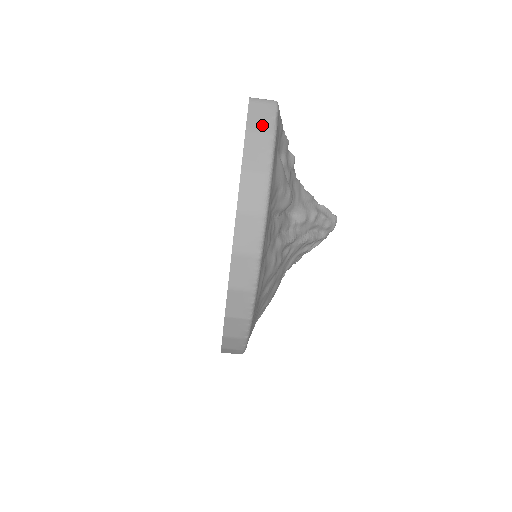
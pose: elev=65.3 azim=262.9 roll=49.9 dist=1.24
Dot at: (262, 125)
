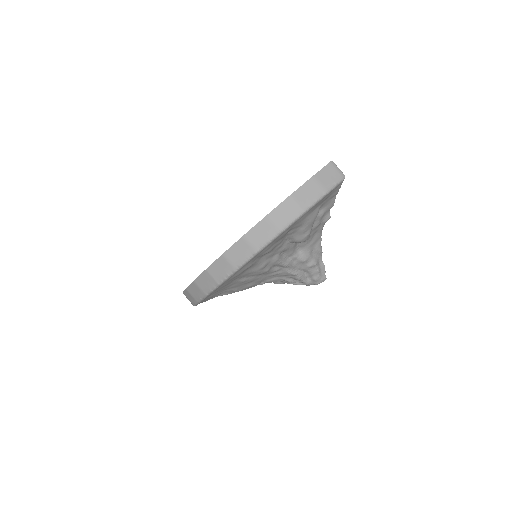
Dot at: (324, 182)
